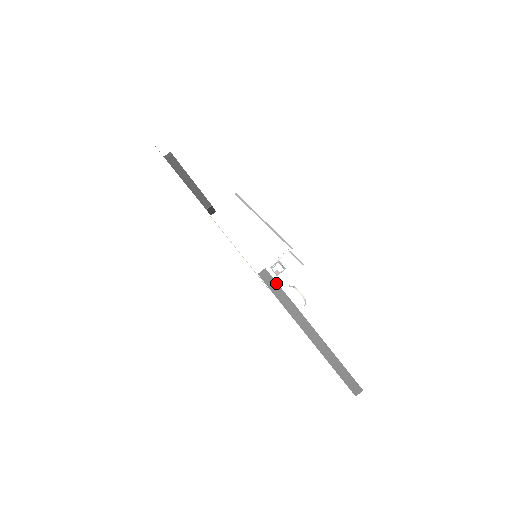
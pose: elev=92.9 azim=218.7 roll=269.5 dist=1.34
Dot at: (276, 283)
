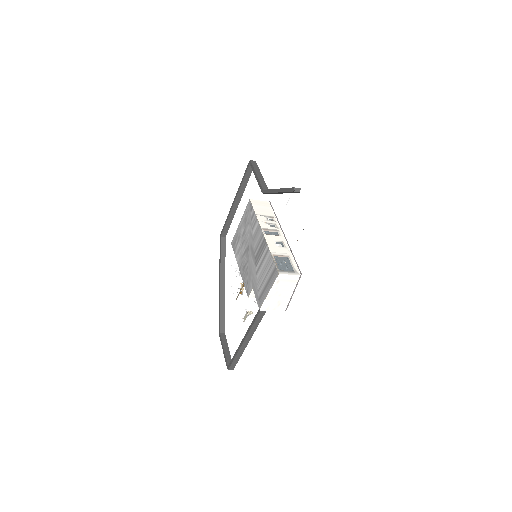
Dot at: (261, 319)
